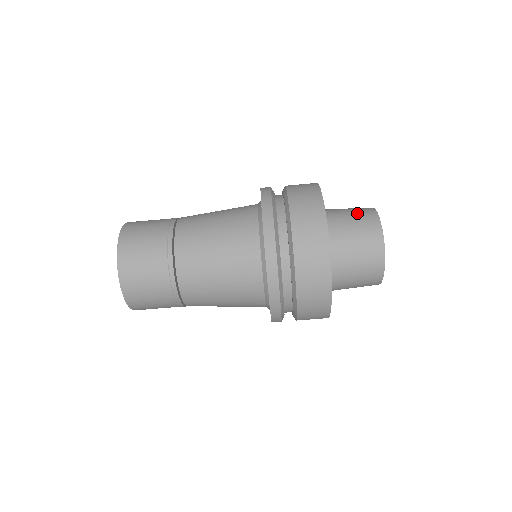
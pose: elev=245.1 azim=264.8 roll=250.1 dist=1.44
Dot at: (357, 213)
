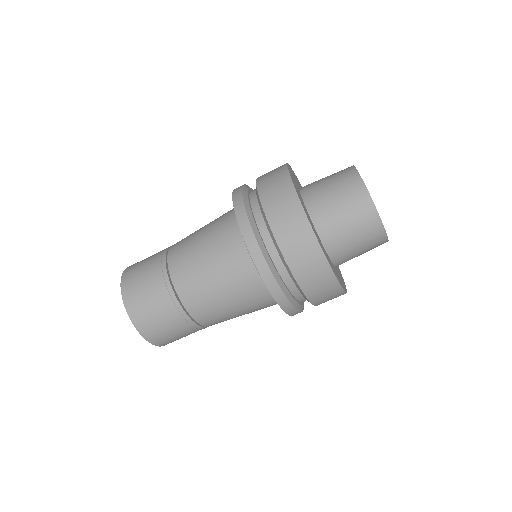
Dot at: occluded
